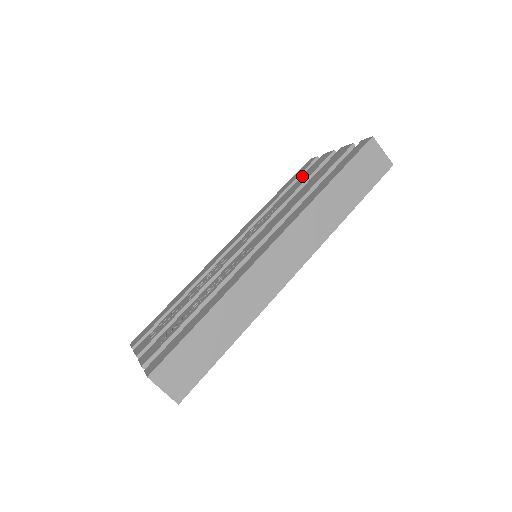
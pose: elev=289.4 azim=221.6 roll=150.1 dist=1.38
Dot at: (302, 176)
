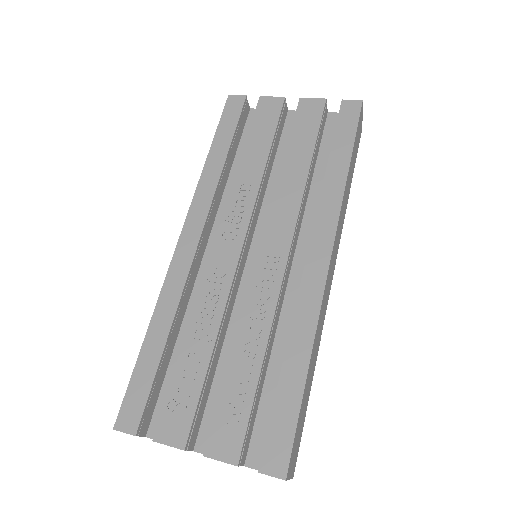
Dot at: (252, 131)
